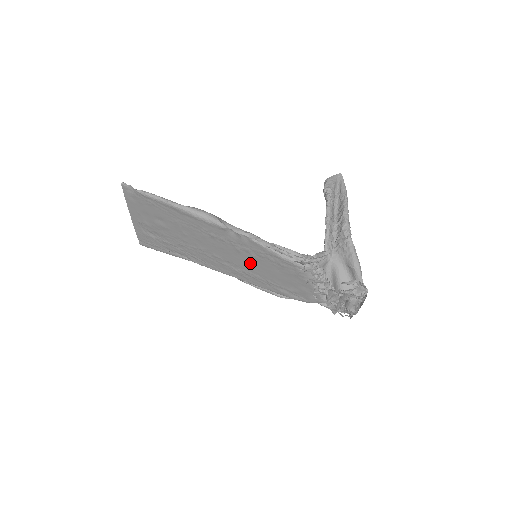
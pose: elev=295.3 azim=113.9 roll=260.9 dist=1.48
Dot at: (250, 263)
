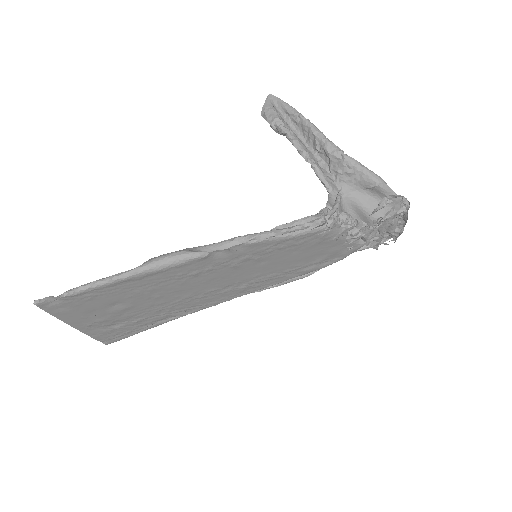
Dot at: (256, 269)
